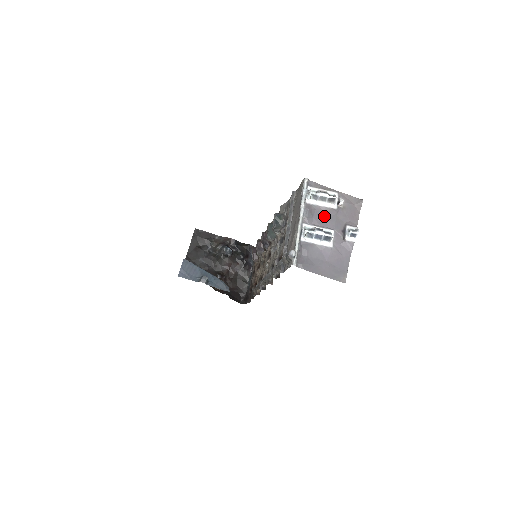
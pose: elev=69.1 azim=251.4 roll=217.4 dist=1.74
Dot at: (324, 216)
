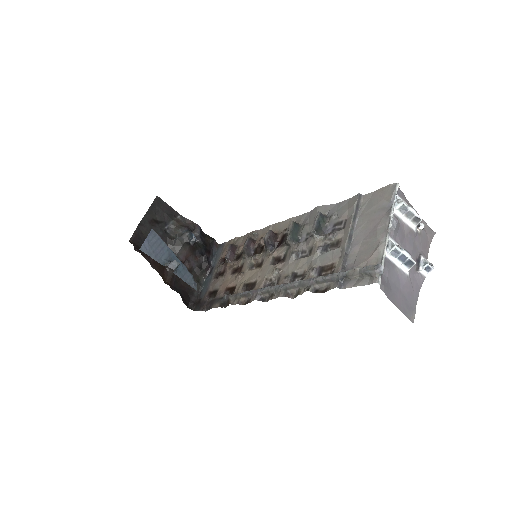
Dot at: (404, 236)
